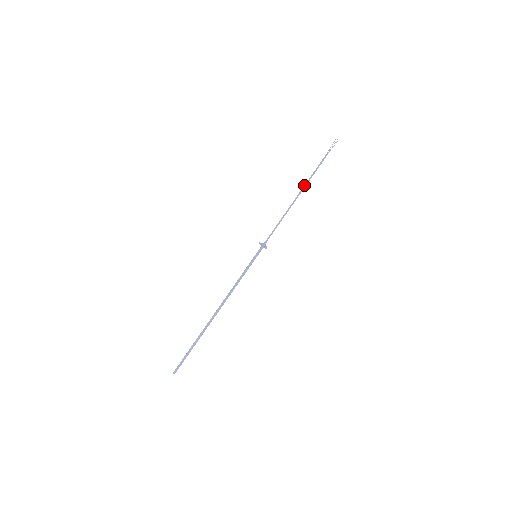
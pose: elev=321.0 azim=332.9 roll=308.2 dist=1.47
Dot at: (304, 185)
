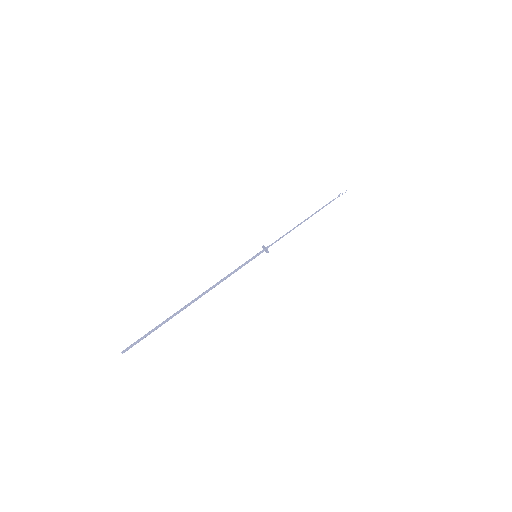
Dot at: (314, 213)
